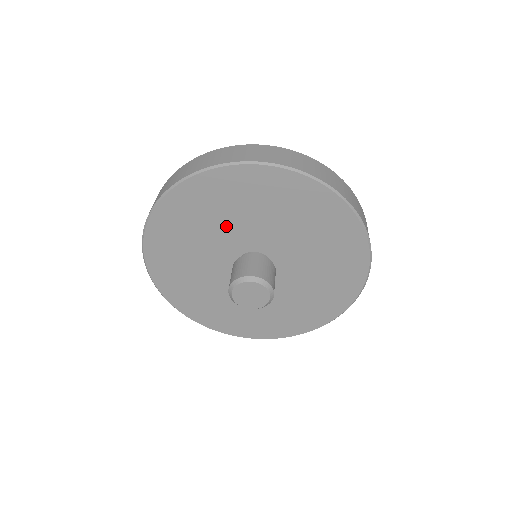
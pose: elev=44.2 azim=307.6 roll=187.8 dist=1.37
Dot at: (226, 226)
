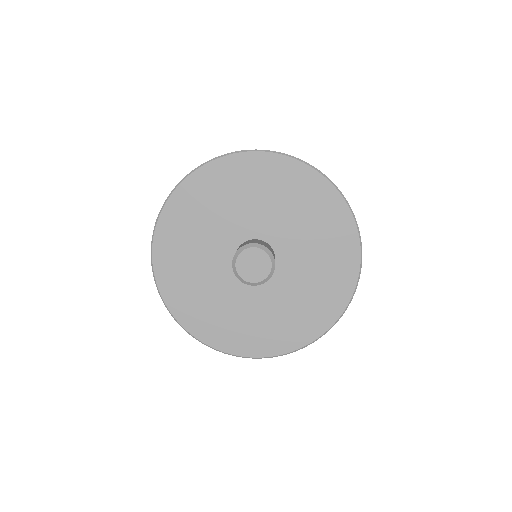
Dot at: (223, 219)
